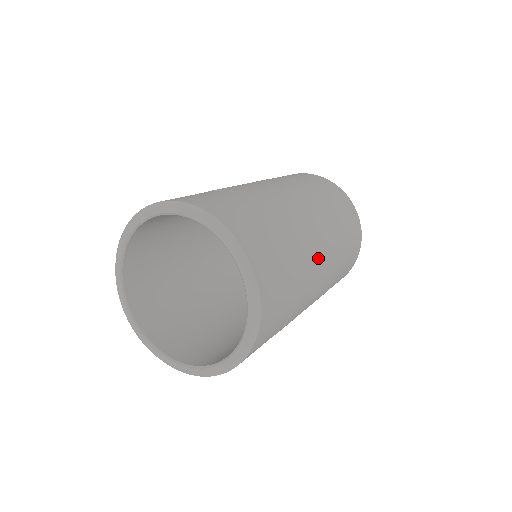
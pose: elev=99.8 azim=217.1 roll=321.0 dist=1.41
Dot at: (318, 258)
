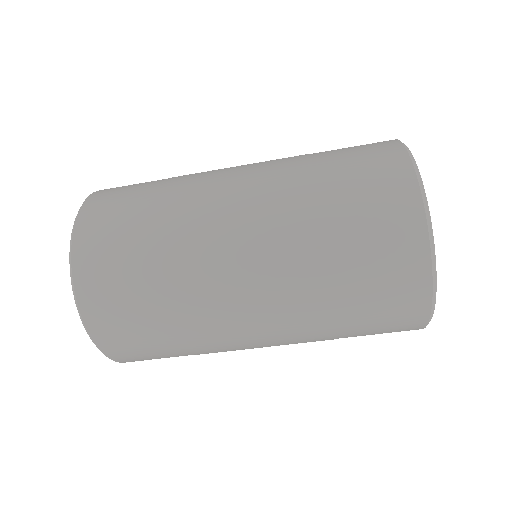
Dot at: (249, 347)
